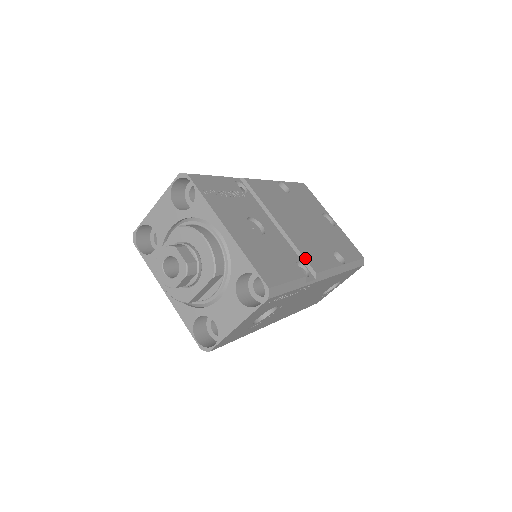
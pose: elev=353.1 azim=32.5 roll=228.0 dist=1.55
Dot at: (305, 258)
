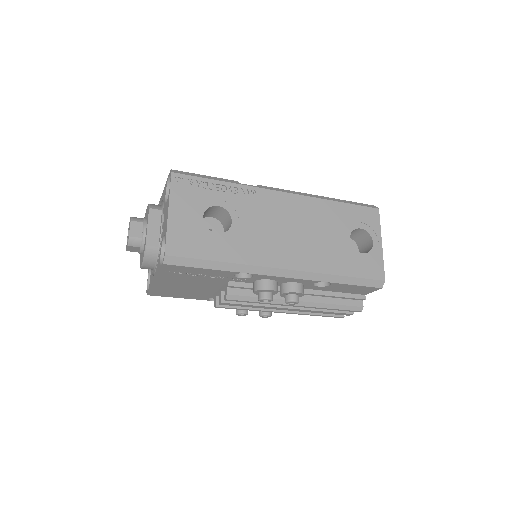
Dot at: occluded
